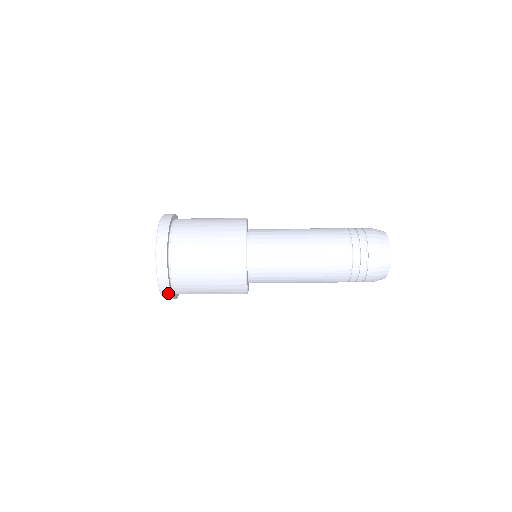
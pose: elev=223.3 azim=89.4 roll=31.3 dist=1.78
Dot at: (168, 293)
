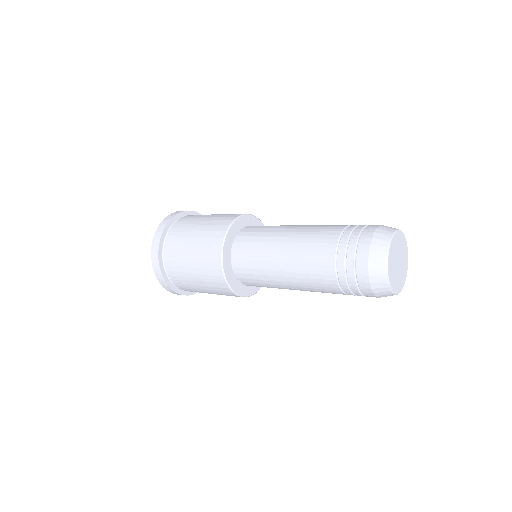
Dot at: (192, 294)
